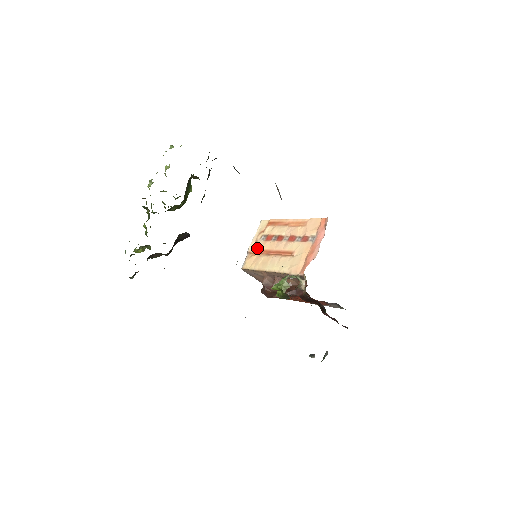
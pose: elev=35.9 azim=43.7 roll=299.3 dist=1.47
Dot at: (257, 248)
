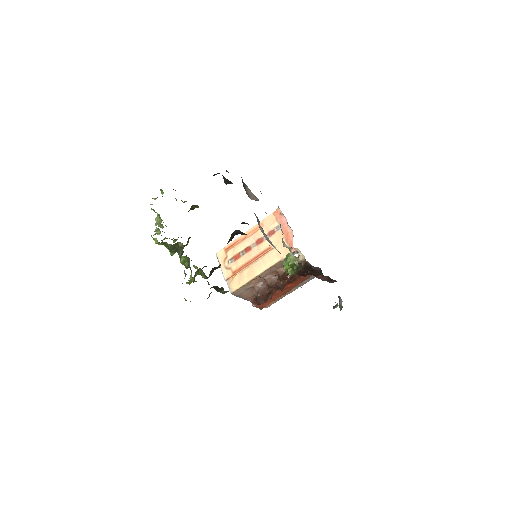
Dot at: (232, 270)
